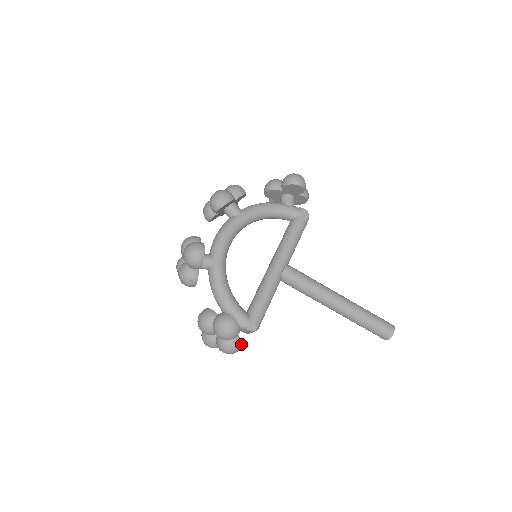
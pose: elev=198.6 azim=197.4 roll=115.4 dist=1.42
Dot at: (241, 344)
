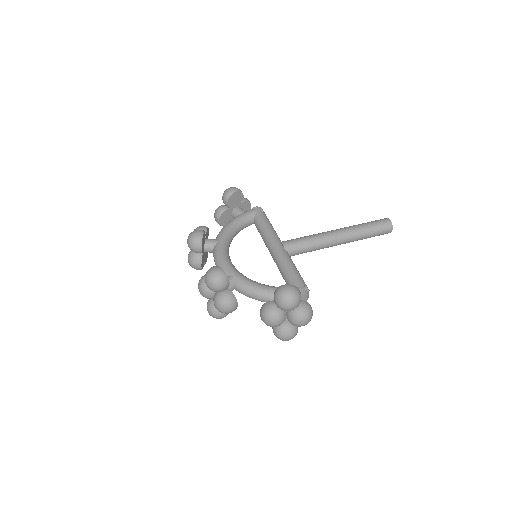
Dot at: (309, 305)
